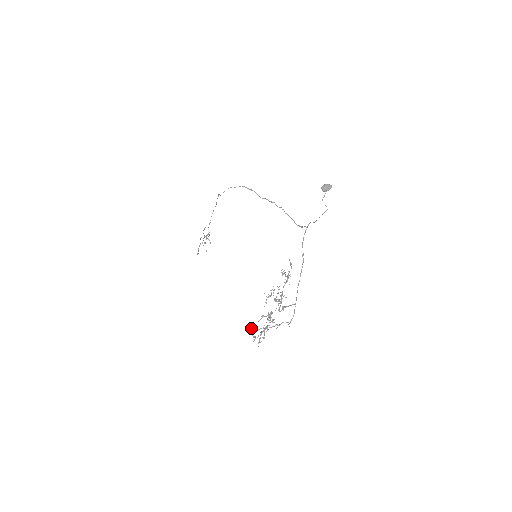
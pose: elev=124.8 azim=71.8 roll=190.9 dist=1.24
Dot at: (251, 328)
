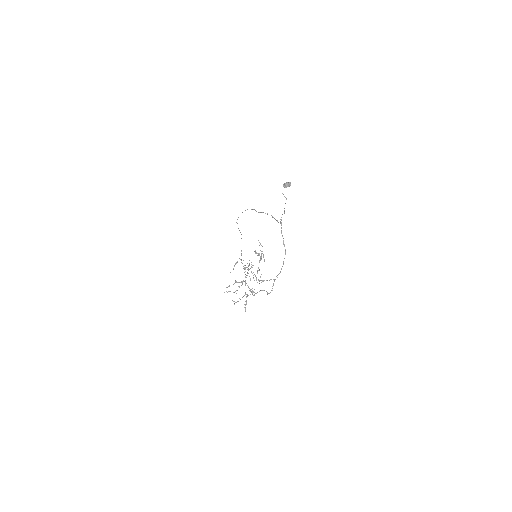
Dot at: (226, 291)
